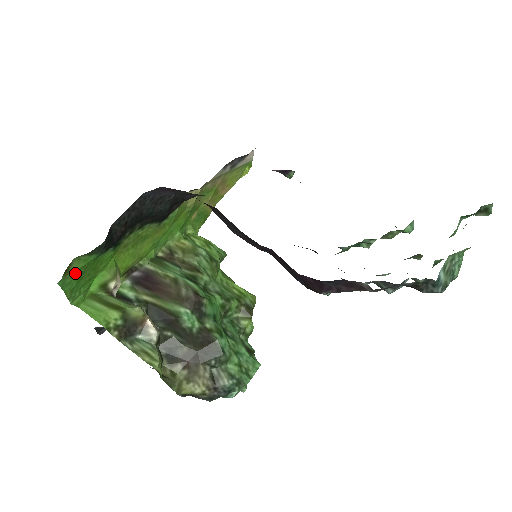
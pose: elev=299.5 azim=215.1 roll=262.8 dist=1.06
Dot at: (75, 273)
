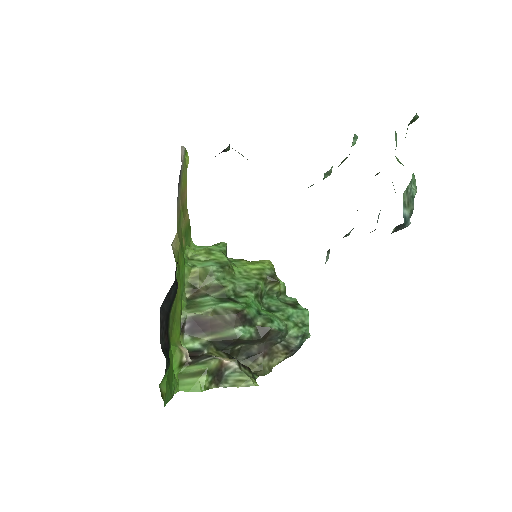
Dot at: (166, 389)
